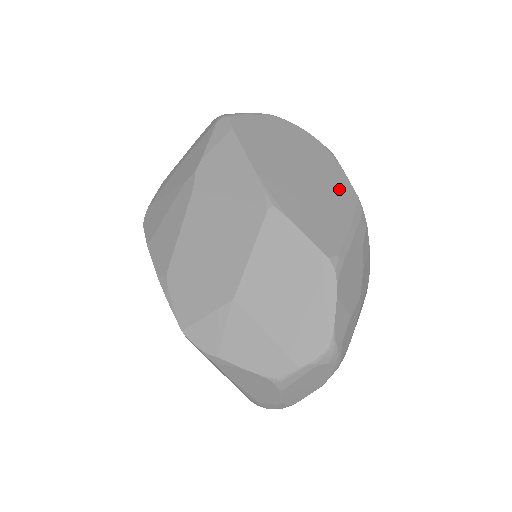
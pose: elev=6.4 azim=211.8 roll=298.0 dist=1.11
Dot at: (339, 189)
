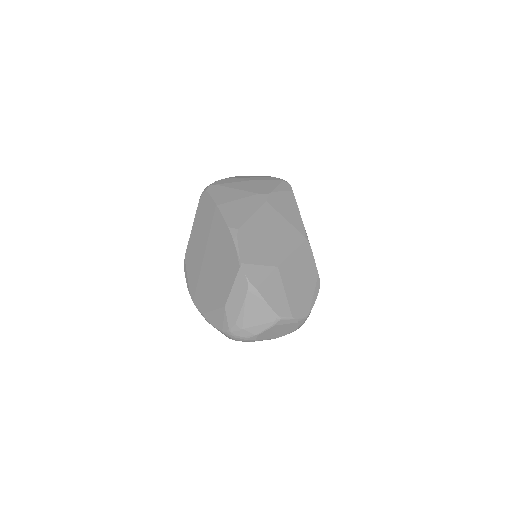
Dot at: occluded
